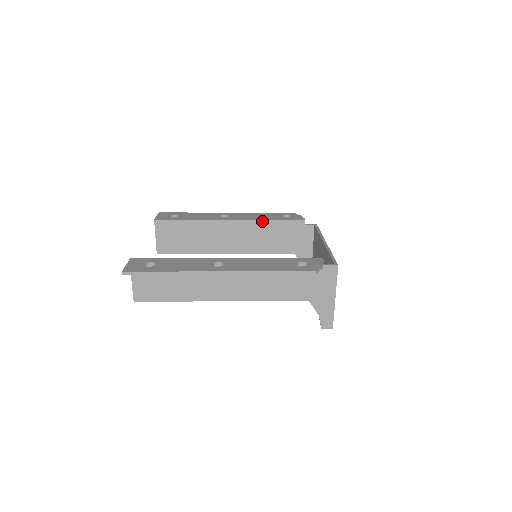
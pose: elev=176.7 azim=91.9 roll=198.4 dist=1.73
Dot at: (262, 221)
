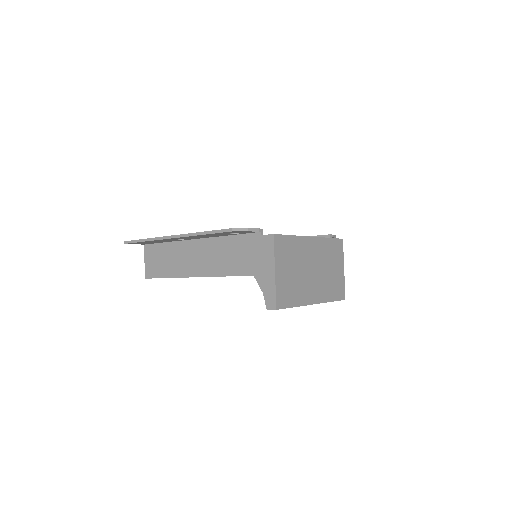
Dot at: occluded
